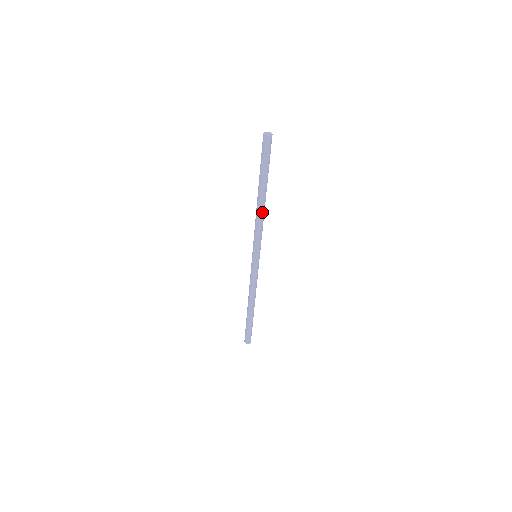
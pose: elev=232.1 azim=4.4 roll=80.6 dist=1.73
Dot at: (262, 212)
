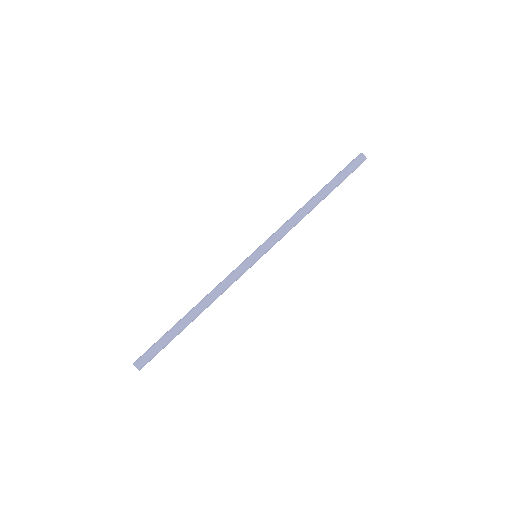
Dot at: (302, 211)
